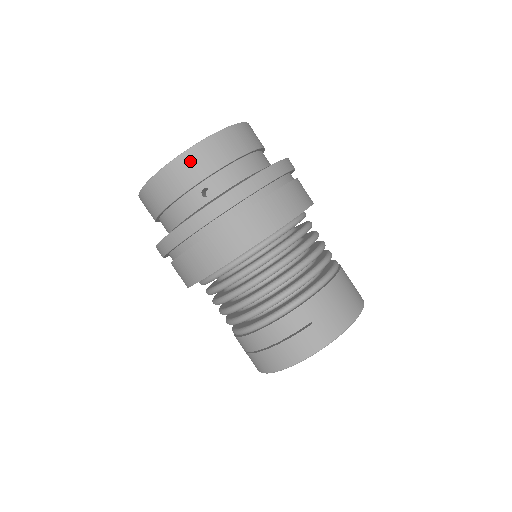
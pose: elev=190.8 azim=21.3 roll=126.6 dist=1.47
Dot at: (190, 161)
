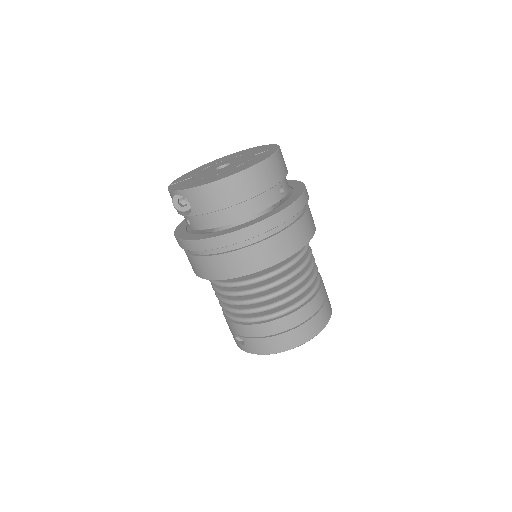
Dot at: (278, 162)
